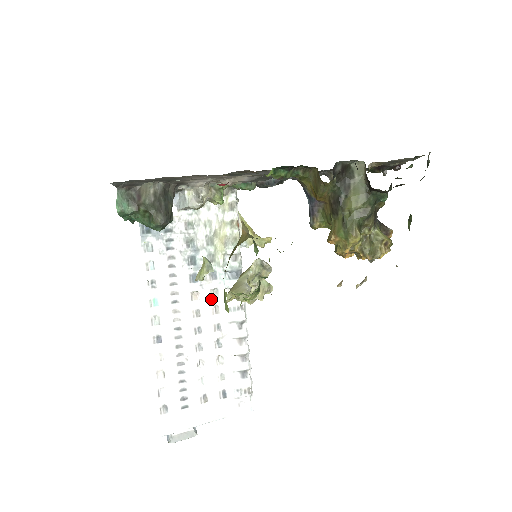
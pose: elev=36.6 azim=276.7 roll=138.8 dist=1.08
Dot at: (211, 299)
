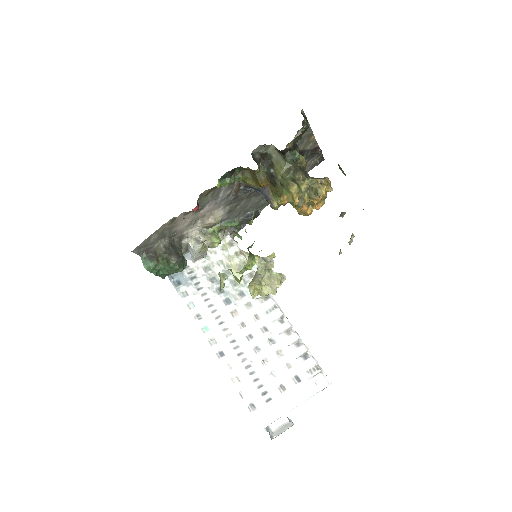
Dot at: (248, 311)
